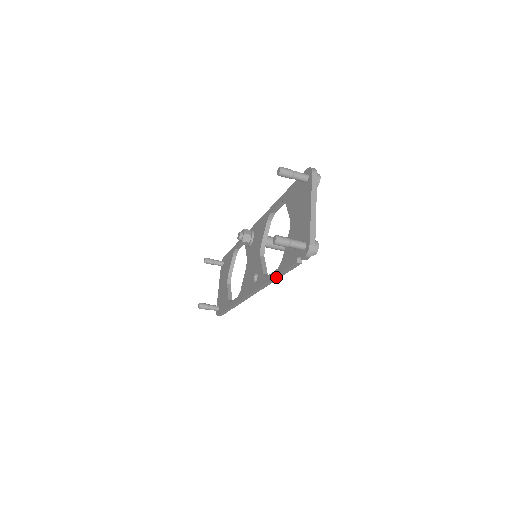
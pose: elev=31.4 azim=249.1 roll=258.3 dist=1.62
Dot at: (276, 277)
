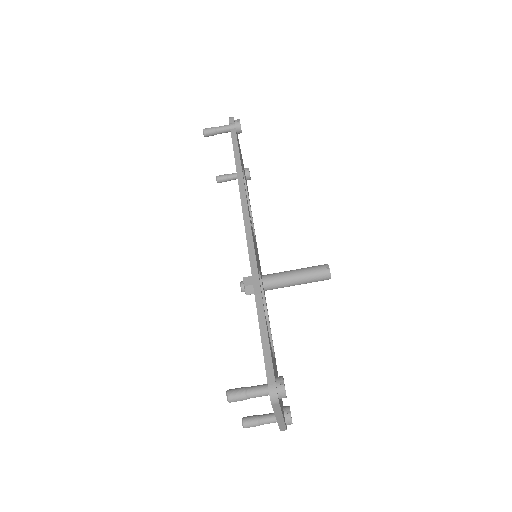
Dot at: (237, 164)
